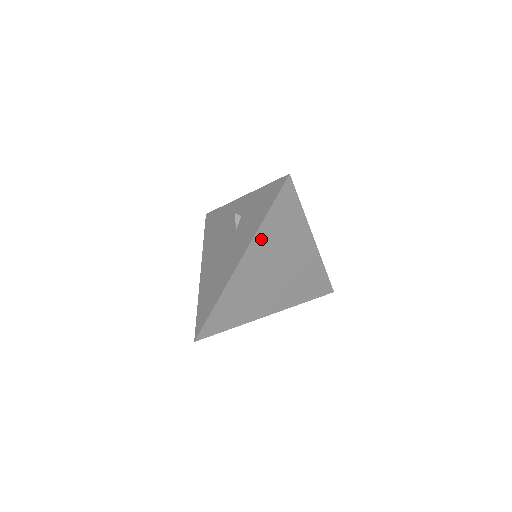
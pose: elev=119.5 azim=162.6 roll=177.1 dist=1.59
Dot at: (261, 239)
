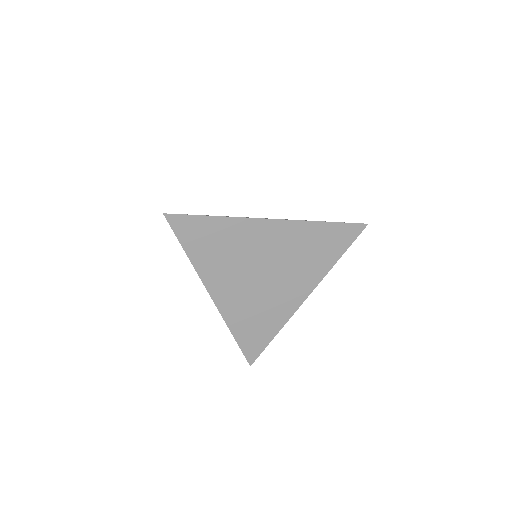
Dot at: (208, 270)
